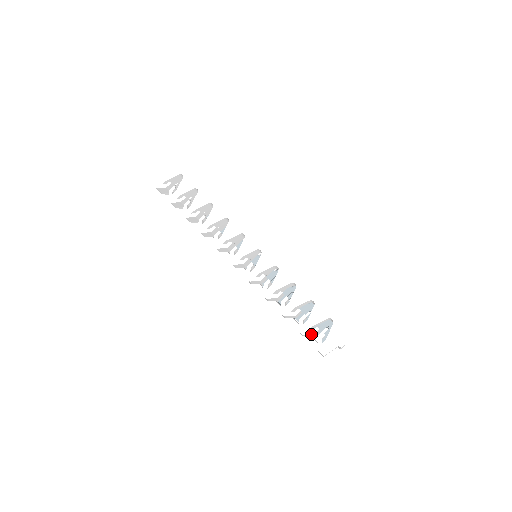
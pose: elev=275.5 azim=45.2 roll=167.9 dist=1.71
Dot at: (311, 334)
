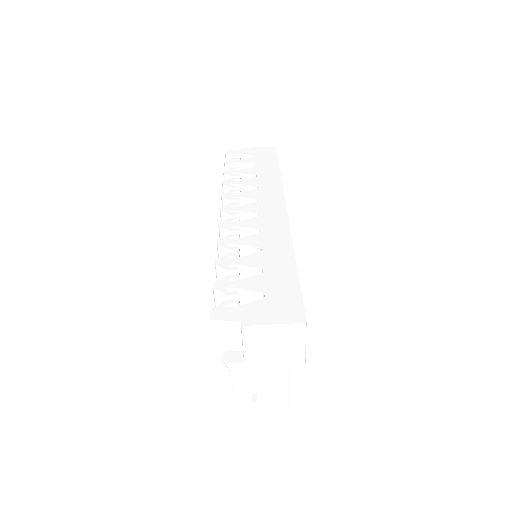
Dot at: (224, 295)
